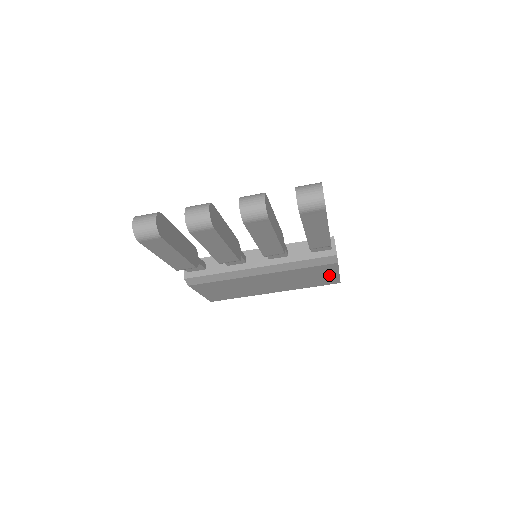
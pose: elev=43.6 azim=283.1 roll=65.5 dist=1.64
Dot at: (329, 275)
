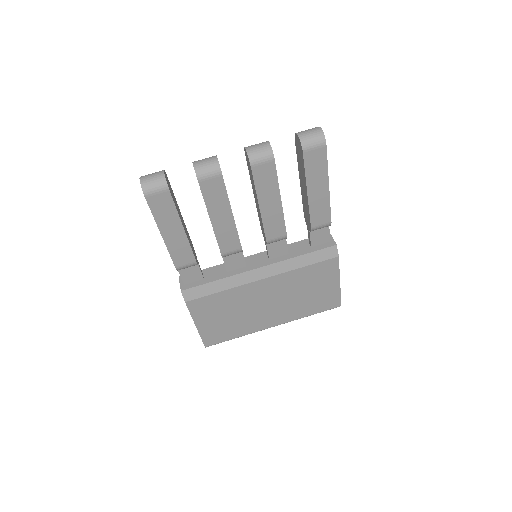
Dot at: (330, 286)
